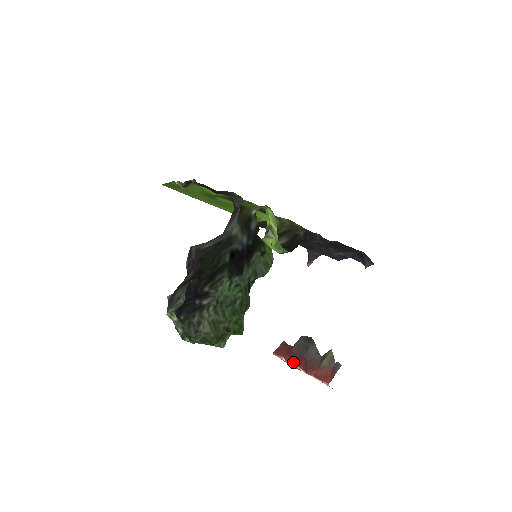
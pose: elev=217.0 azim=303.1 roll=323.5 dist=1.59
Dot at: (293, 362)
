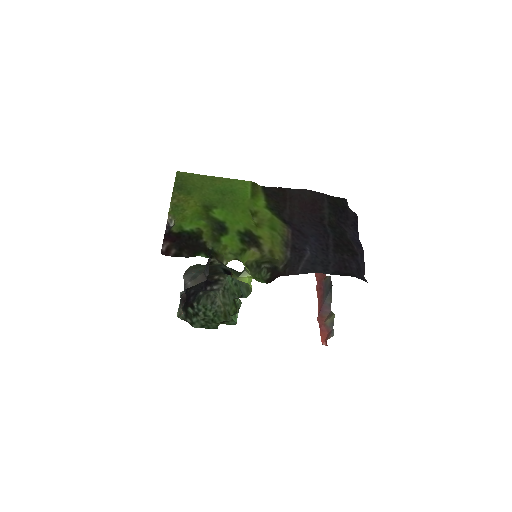
Dot at: (318, 296)
